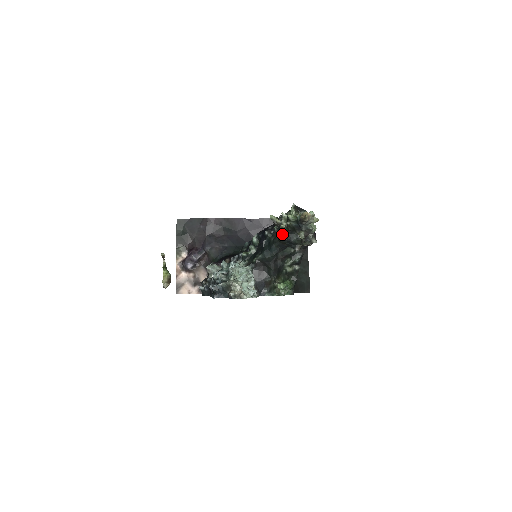
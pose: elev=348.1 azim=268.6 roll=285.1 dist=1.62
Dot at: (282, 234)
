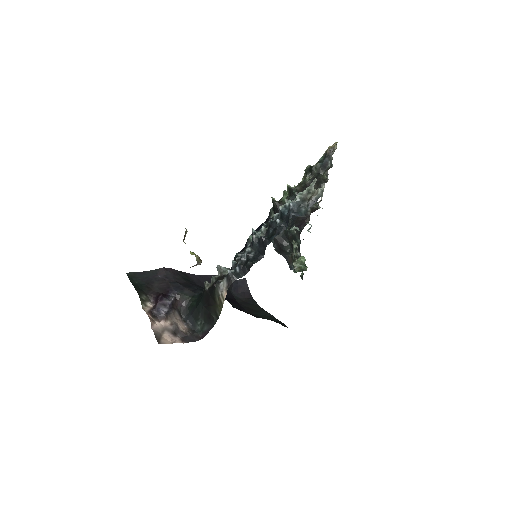
Dot at: occluded
